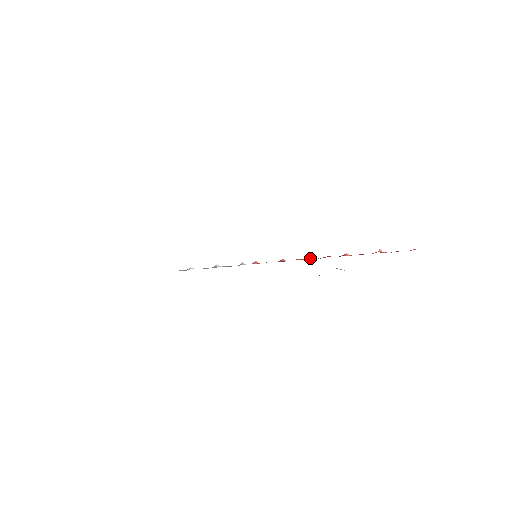
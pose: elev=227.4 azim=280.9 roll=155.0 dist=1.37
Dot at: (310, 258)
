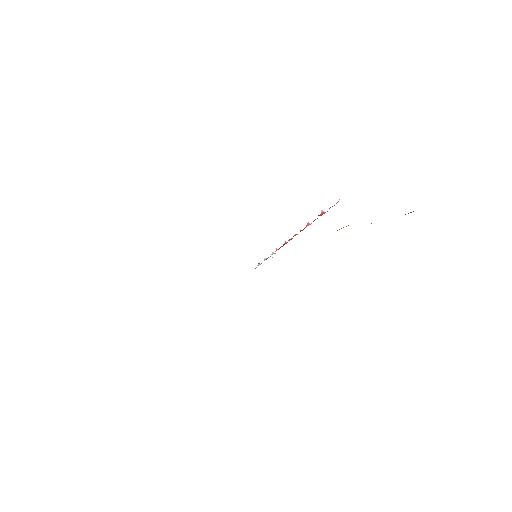
Dot at: (293, 236)
